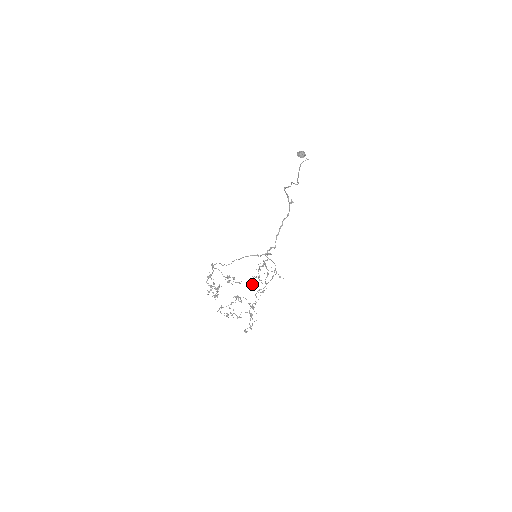
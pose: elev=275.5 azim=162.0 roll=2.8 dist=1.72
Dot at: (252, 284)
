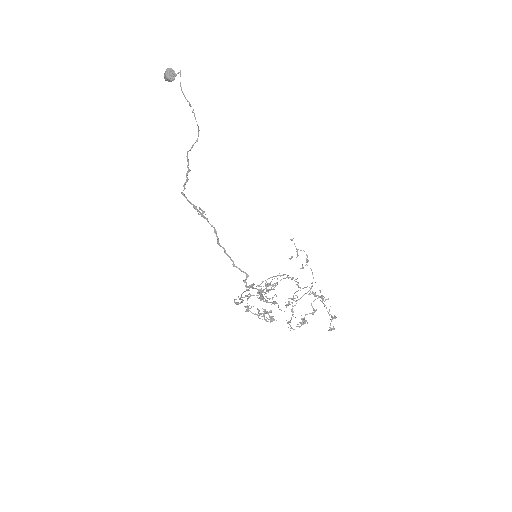
Dot at: occluded
